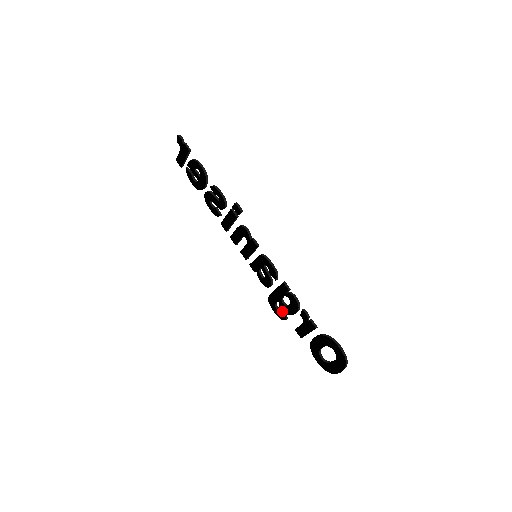
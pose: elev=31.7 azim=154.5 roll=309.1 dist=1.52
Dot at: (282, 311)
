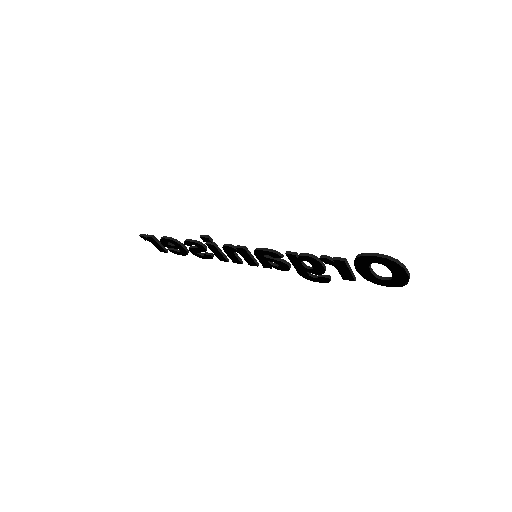
Dot at: (320, 275)
